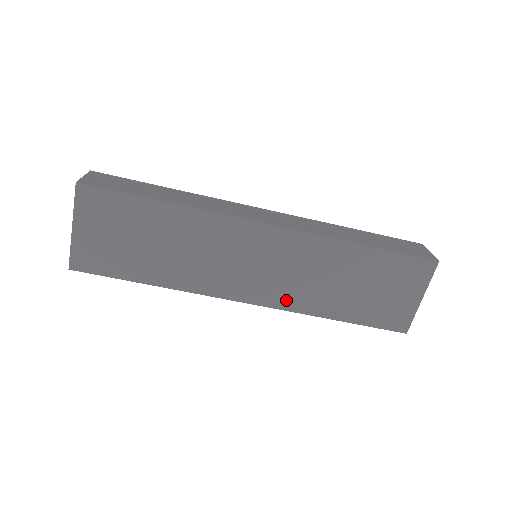
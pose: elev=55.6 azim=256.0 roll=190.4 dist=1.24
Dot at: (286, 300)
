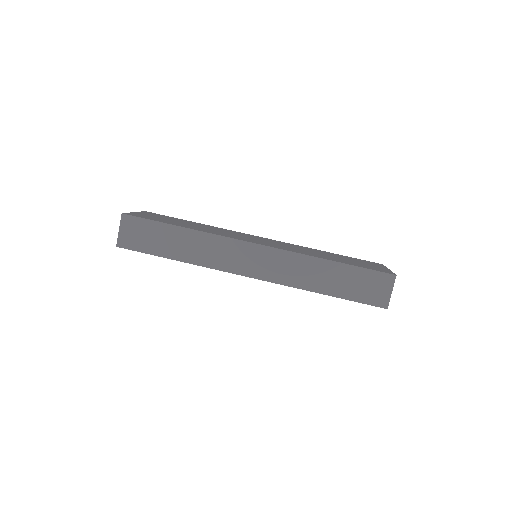
Dot at: (287, 249)
